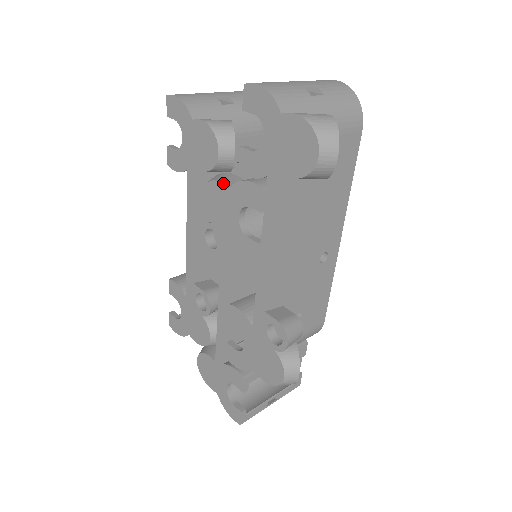
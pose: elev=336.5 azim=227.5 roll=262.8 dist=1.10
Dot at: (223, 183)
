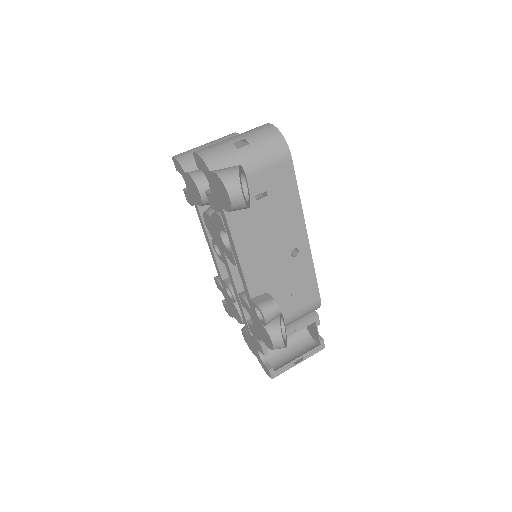
Dot at: (208, 214)
